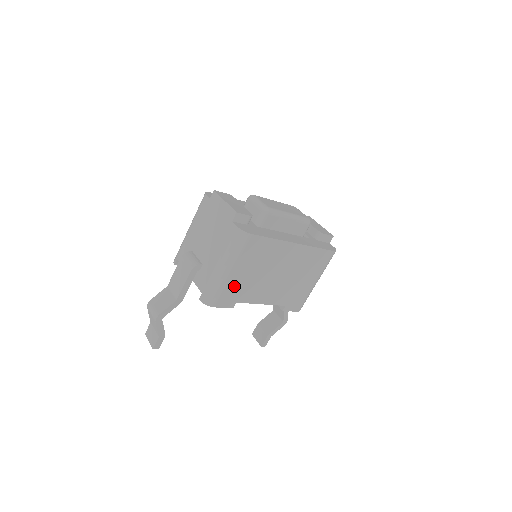
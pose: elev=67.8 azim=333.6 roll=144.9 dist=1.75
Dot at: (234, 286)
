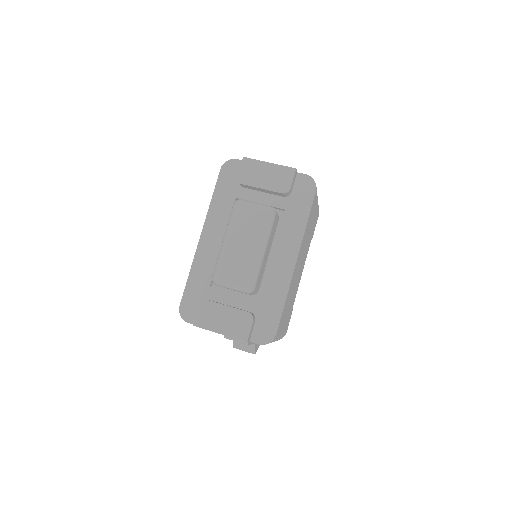
Dot at: (287, 321)
